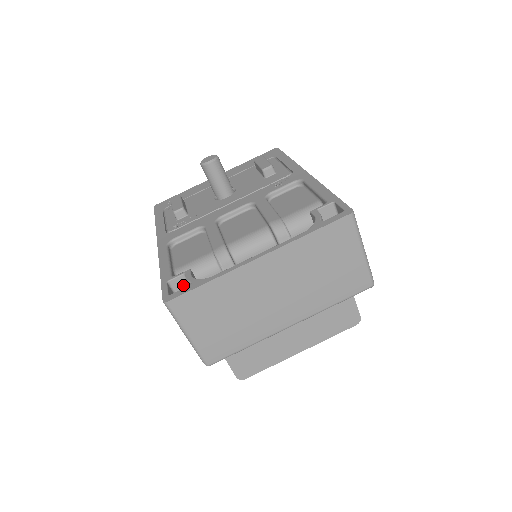
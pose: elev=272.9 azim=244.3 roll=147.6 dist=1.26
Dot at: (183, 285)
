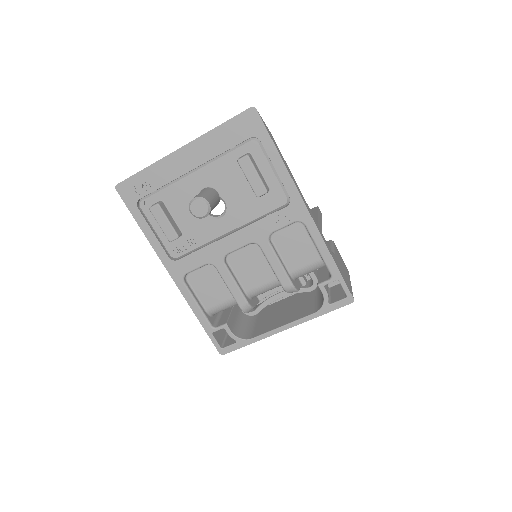
Dot at: occluded
